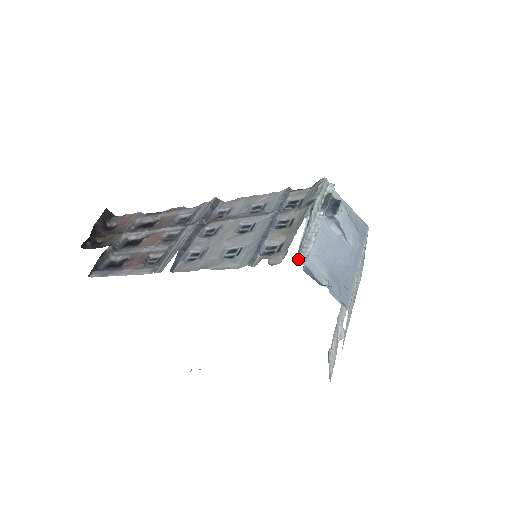
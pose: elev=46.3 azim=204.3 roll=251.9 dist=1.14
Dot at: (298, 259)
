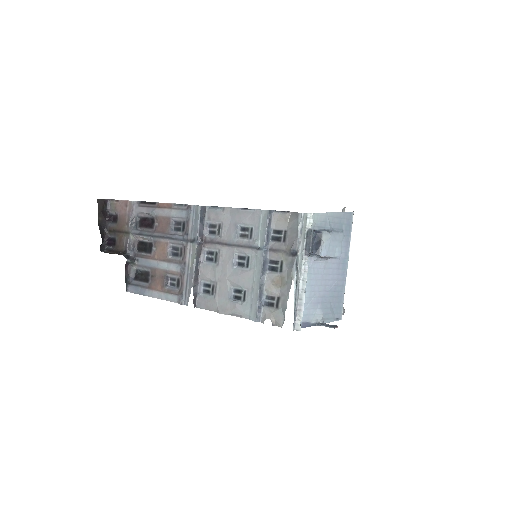
Dot at: (295, 325)
